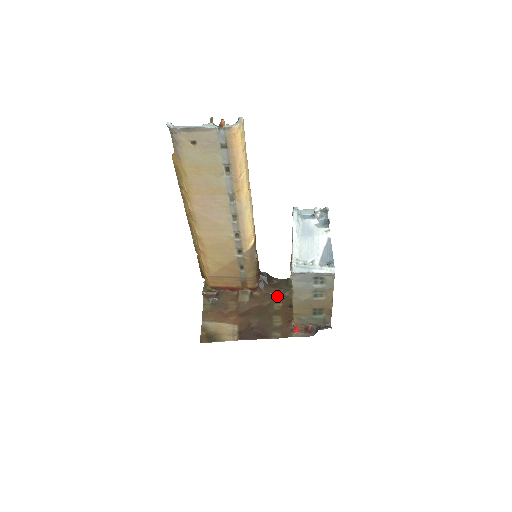
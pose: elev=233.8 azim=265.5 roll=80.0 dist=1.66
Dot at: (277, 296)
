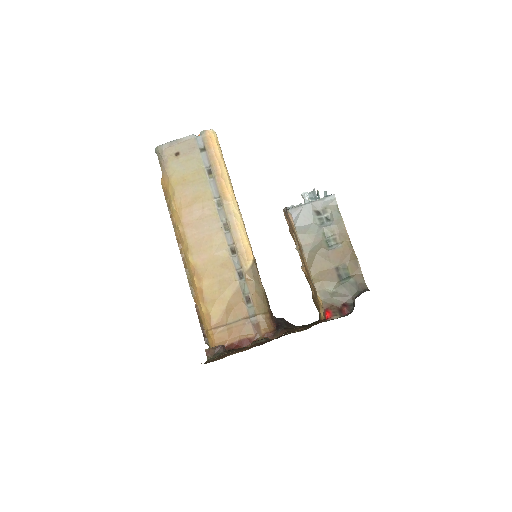
Dot at: occluded
